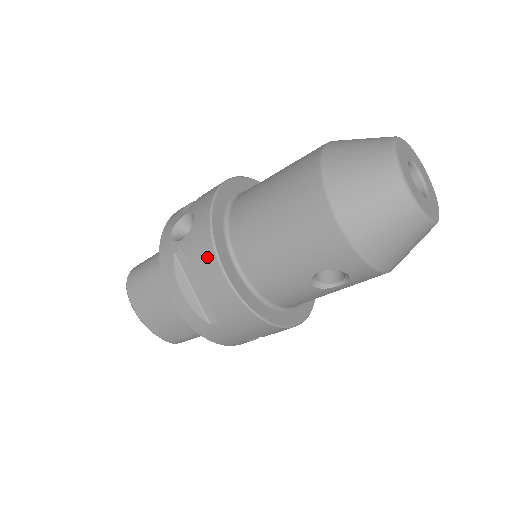
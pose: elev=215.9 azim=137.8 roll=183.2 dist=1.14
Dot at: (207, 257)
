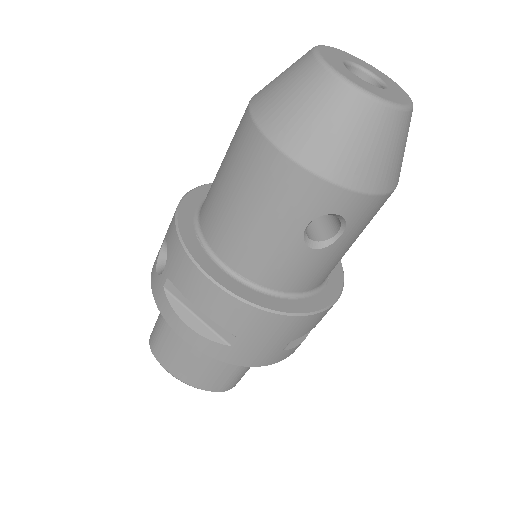
Dot at: (189, 272)
